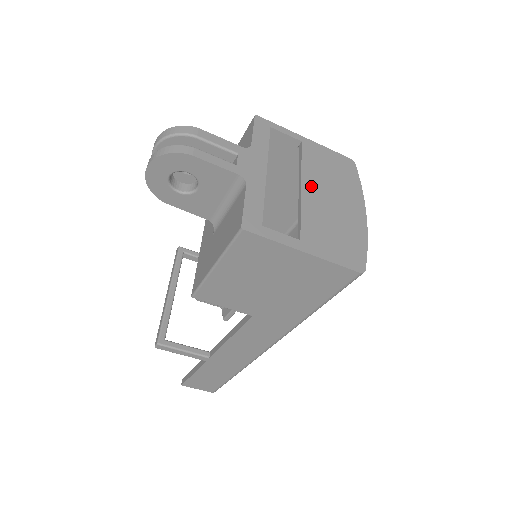
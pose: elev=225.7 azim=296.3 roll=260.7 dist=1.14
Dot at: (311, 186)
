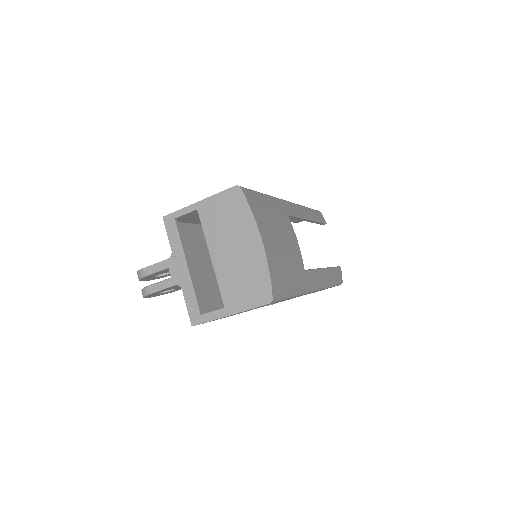
Dot at: (216, 251)
